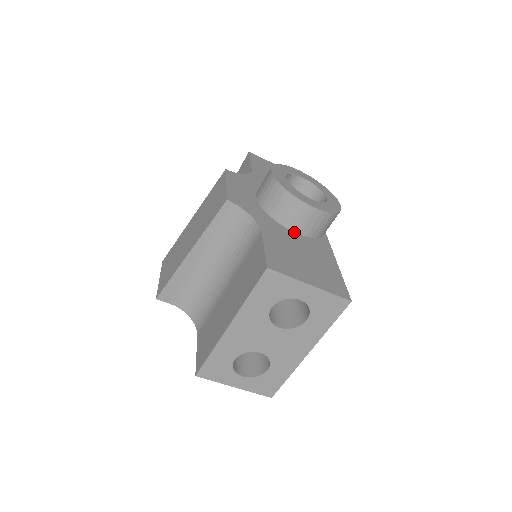
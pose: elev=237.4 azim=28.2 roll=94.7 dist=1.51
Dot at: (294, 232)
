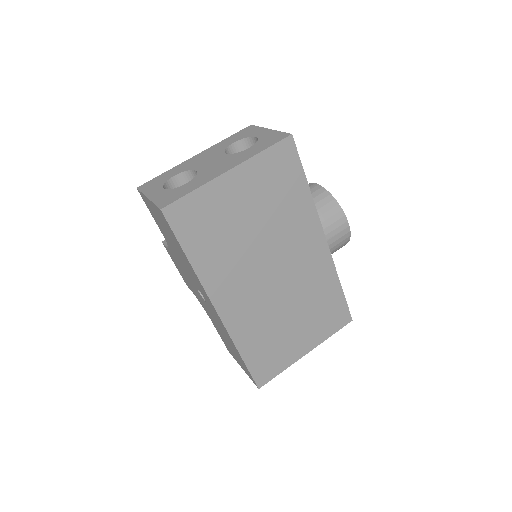
Dot at: occluded
